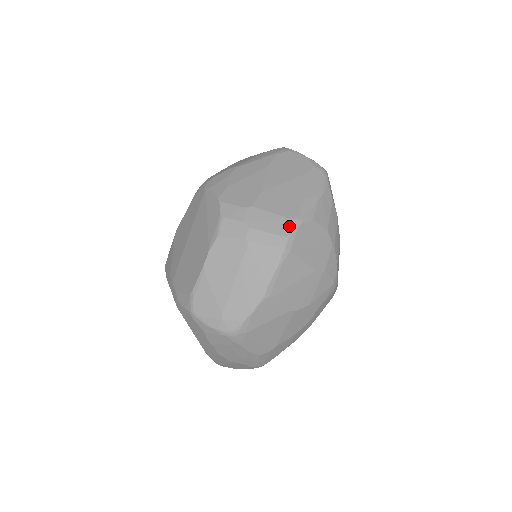
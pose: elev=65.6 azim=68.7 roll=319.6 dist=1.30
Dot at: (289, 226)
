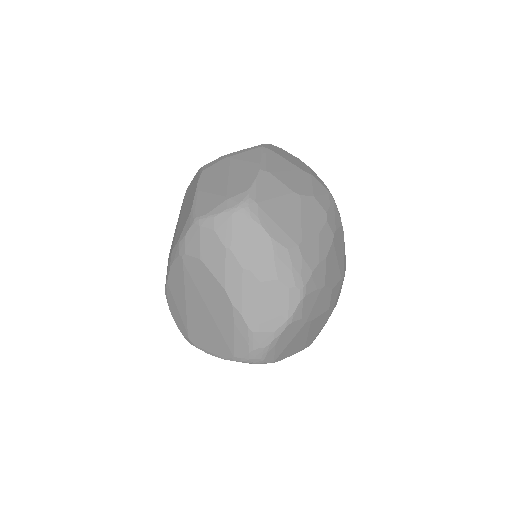
Dot at: occluded
